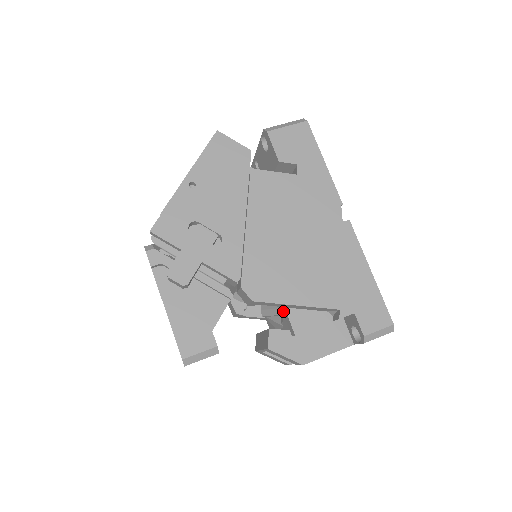
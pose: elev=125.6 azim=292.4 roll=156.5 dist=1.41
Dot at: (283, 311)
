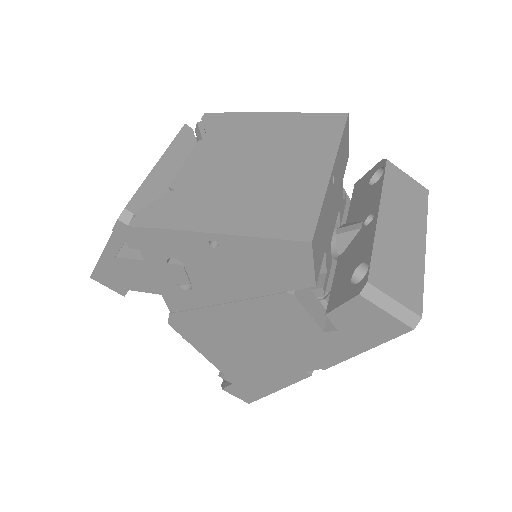
Dot at: occluded
